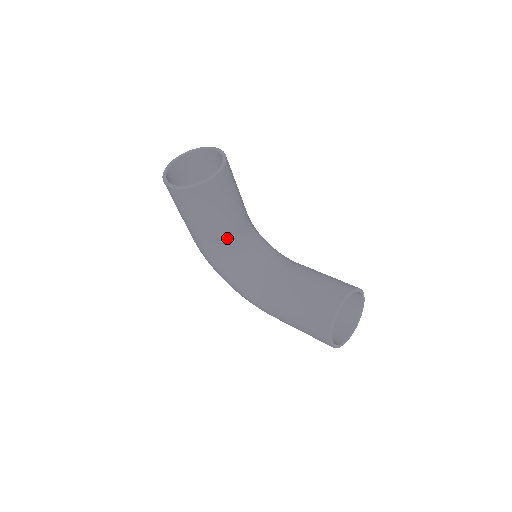
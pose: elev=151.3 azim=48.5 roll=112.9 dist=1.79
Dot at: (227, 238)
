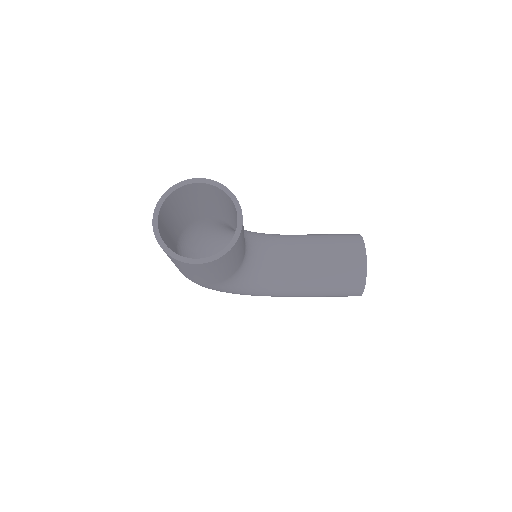
Dot at: (240, 263)
